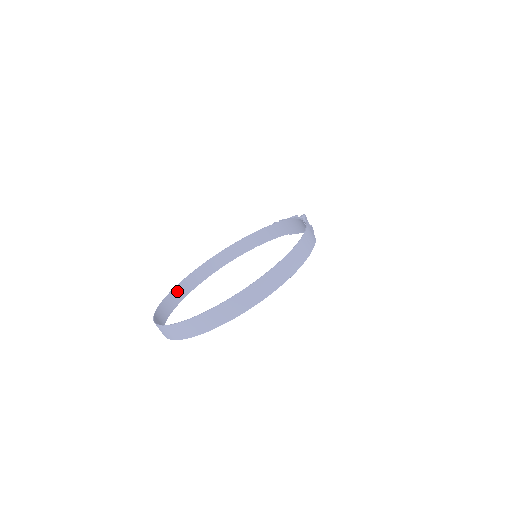
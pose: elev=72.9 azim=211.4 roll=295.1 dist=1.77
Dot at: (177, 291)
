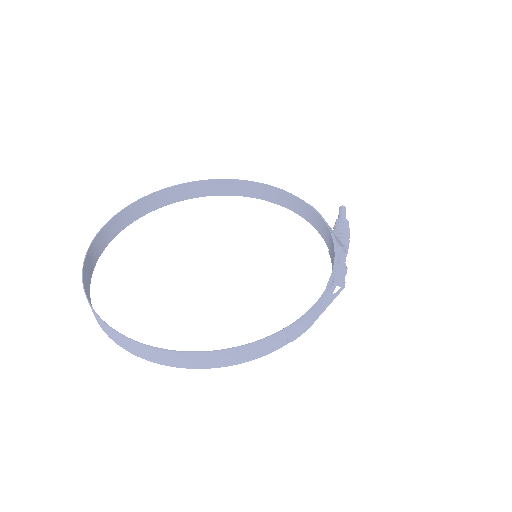
Dot at: (177, 190)
